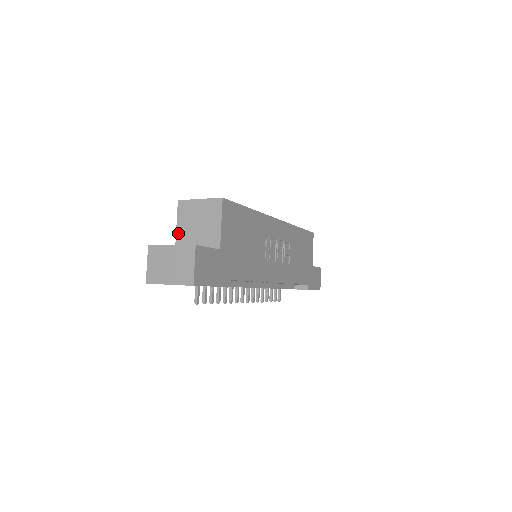
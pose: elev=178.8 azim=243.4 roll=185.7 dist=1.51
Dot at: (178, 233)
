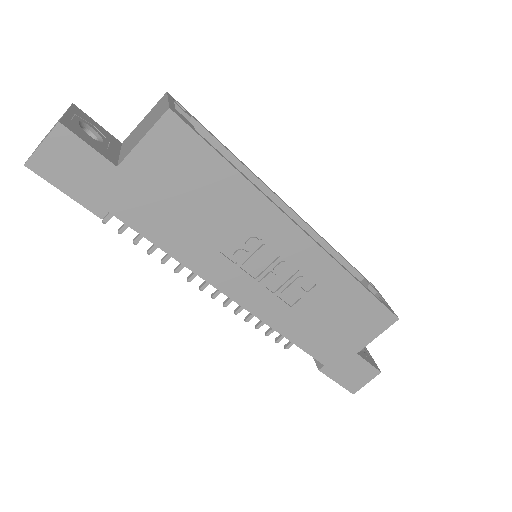
Dot at: (136, 127)
